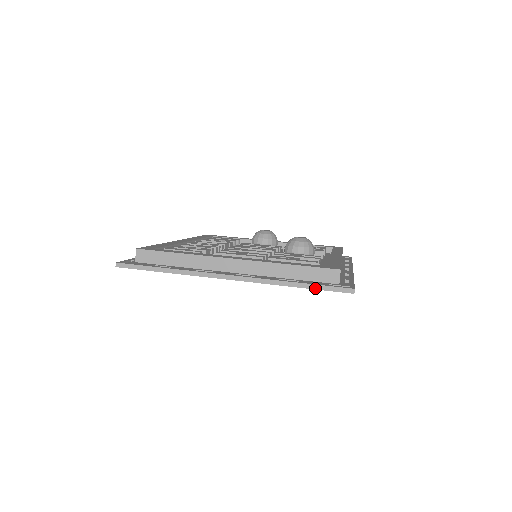
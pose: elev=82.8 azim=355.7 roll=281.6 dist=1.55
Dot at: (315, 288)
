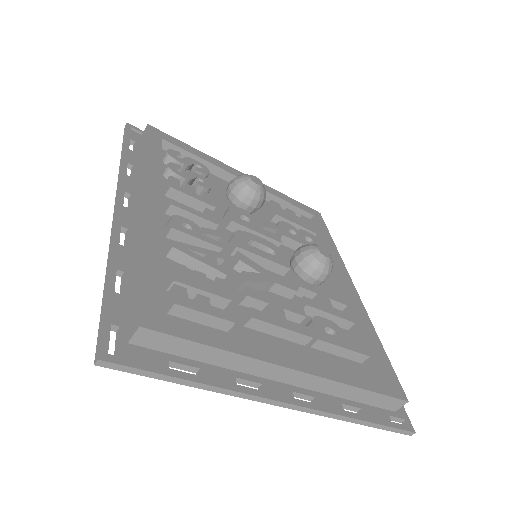
Dot at: (379, 428)
